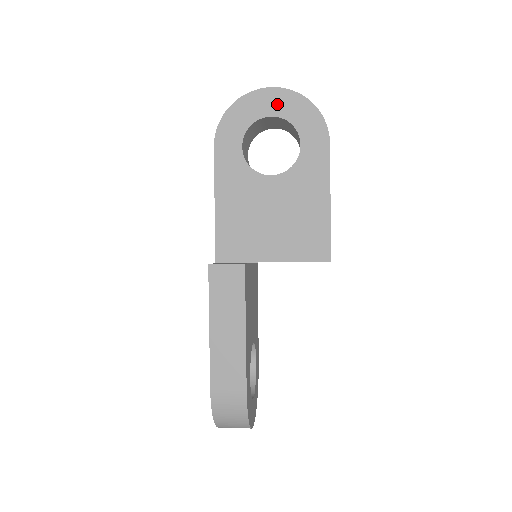
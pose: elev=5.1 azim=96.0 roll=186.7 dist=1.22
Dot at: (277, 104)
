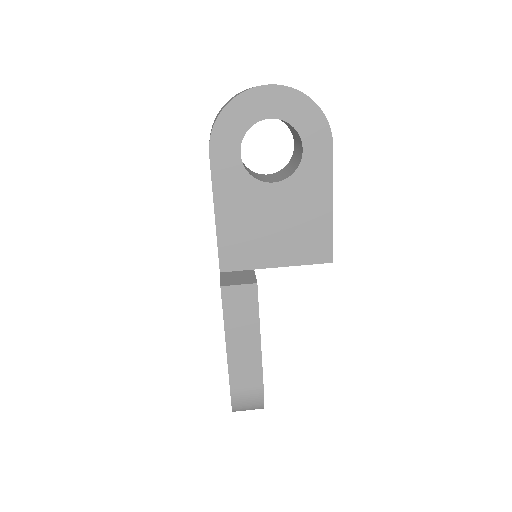
Dot at: (277, 104)
